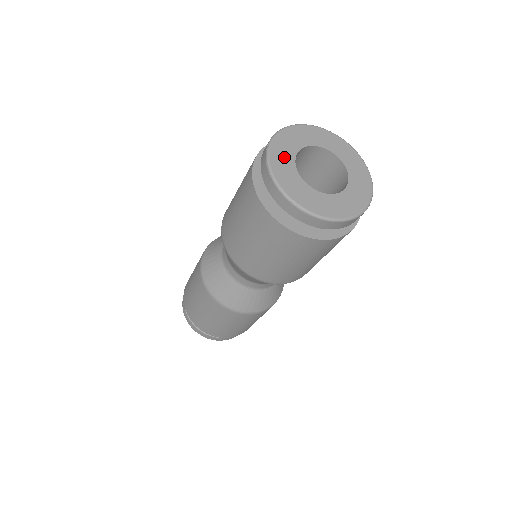
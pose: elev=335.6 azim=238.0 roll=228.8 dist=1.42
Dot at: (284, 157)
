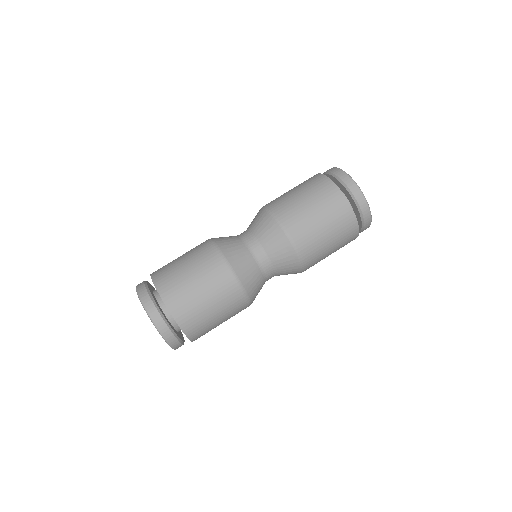
Dot at: occluded
